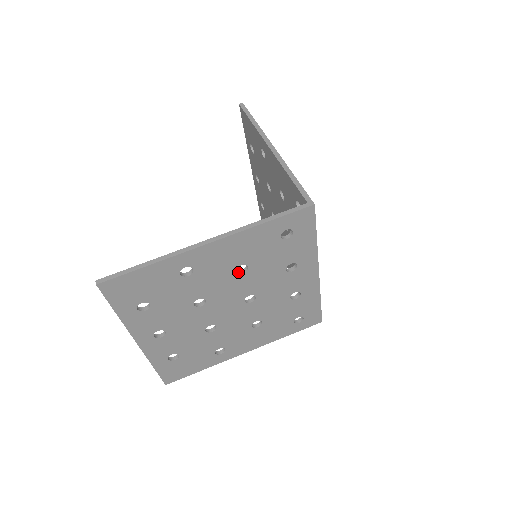
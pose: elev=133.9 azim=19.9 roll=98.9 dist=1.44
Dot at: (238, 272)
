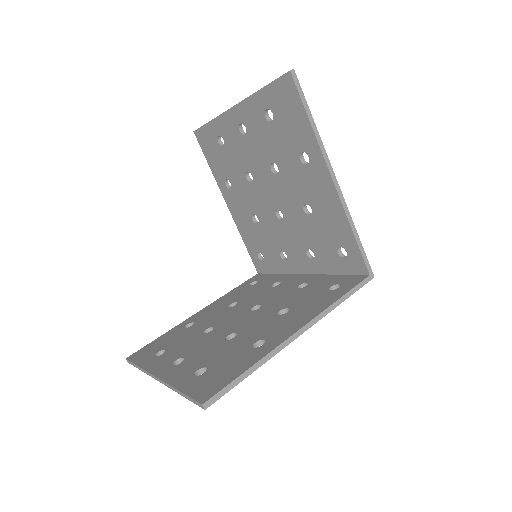
Dot at: occluded
